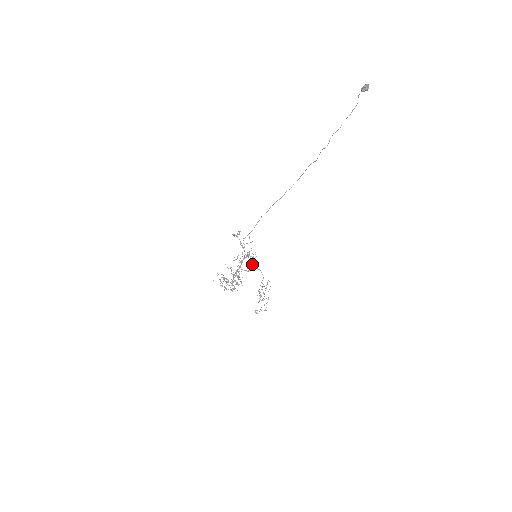
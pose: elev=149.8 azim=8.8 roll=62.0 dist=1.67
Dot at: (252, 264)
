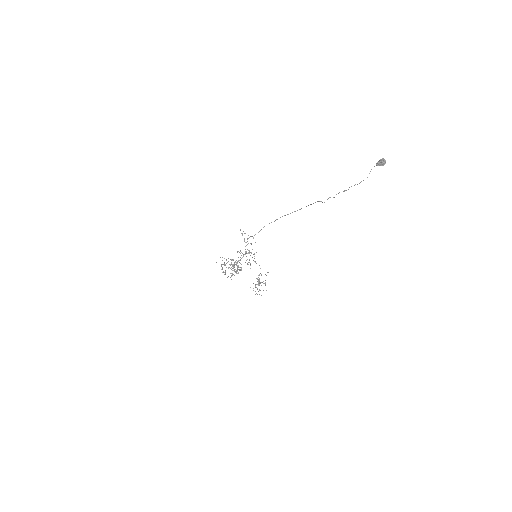
Dot at: occluded
